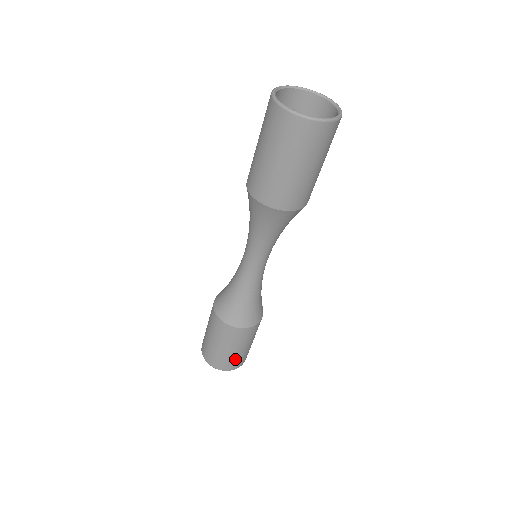
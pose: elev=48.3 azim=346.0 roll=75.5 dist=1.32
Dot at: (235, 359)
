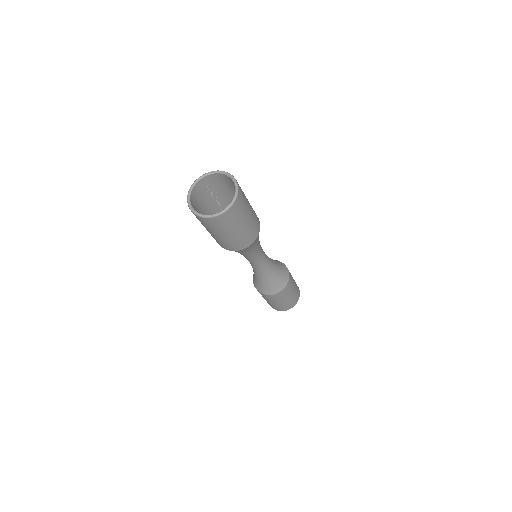
Dot at: (291, 301)
